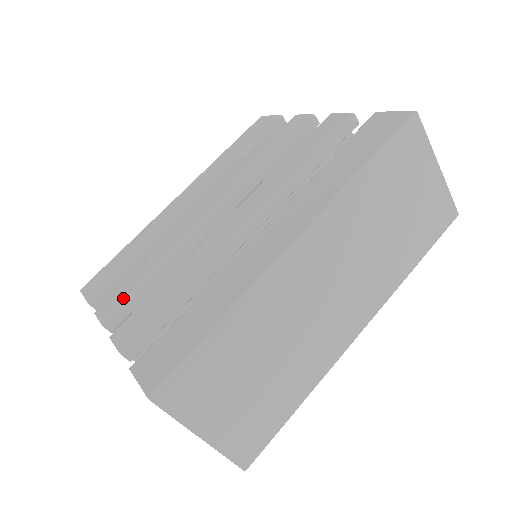
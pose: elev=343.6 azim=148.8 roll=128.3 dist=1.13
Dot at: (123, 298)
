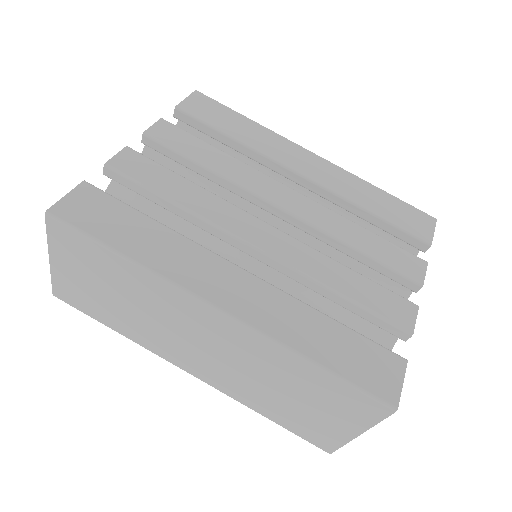
Dot at: (175, 143)
